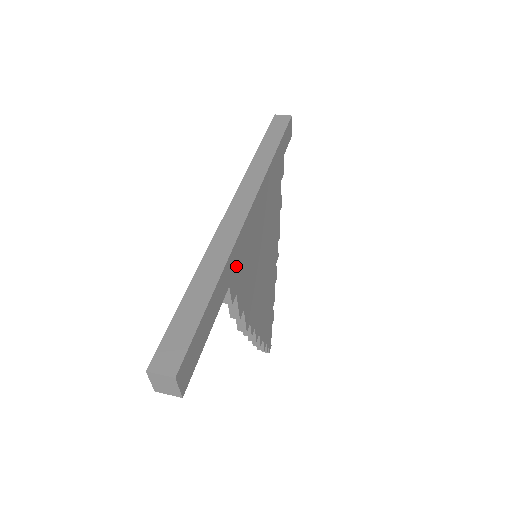
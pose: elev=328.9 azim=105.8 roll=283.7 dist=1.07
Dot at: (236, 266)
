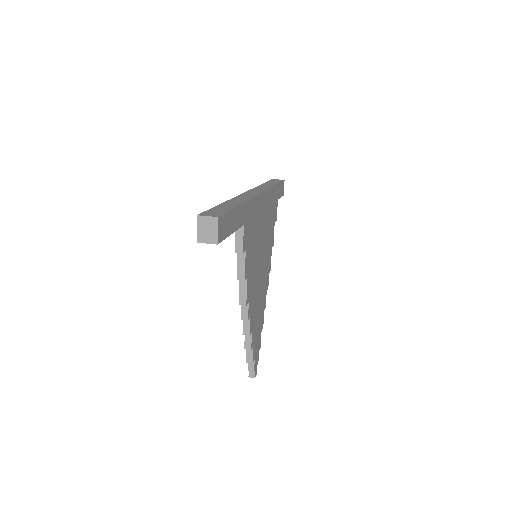
Dot at: (250, 218)
